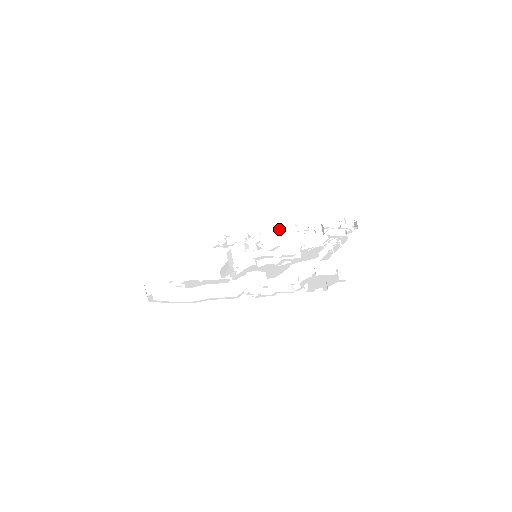
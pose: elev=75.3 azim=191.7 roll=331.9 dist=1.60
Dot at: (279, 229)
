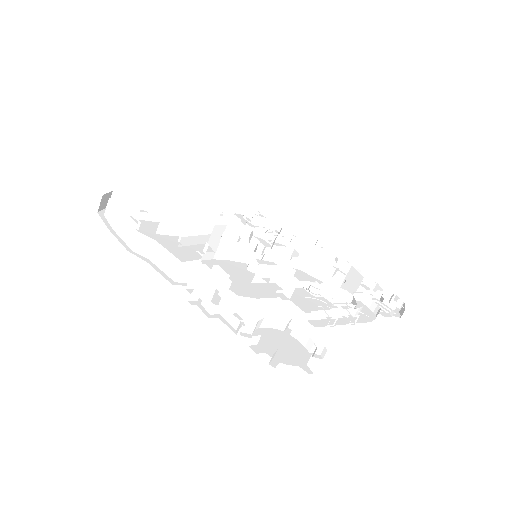
Dot at: (316, 248)
